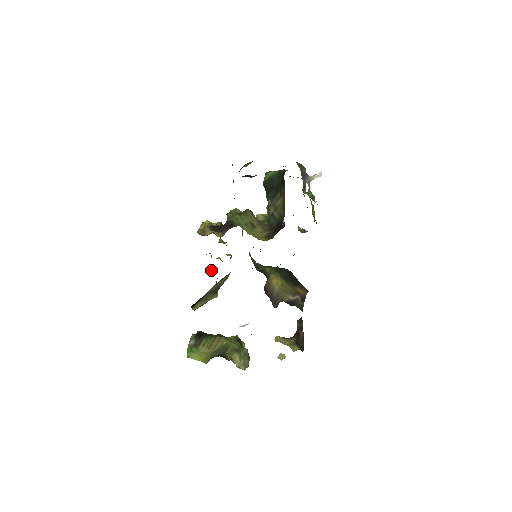
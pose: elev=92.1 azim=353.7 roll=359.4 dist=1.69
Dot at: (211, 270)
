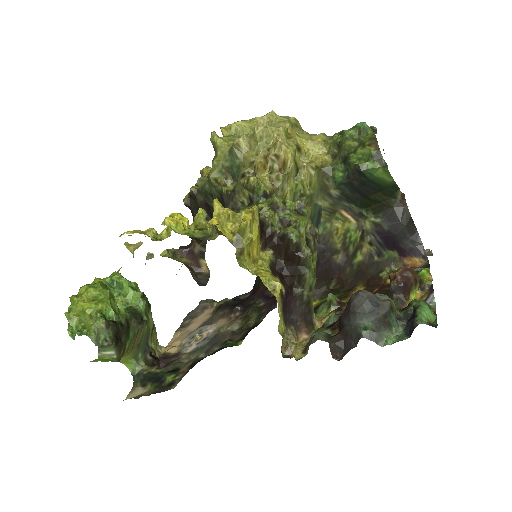
Dot at: (157, 233)
